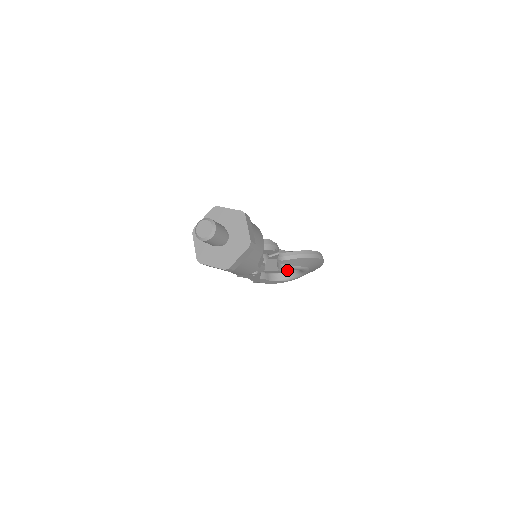
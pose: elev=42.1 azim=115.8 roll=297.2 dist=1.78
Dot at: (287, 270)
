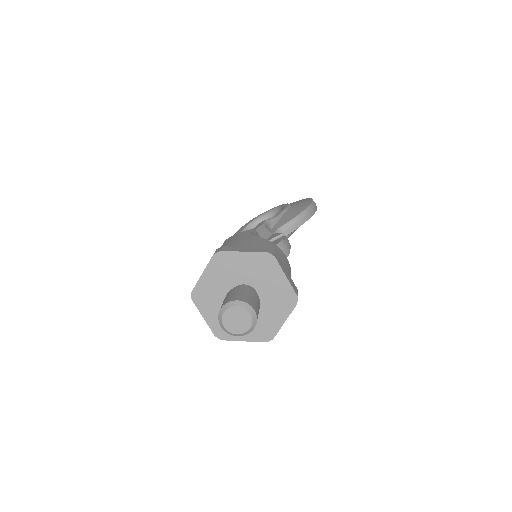
Dot at: occluded
